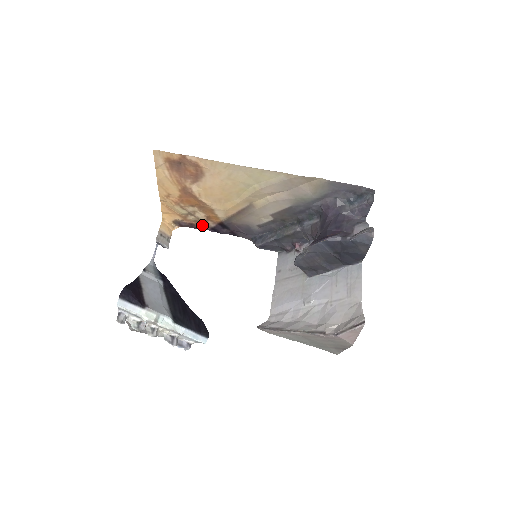
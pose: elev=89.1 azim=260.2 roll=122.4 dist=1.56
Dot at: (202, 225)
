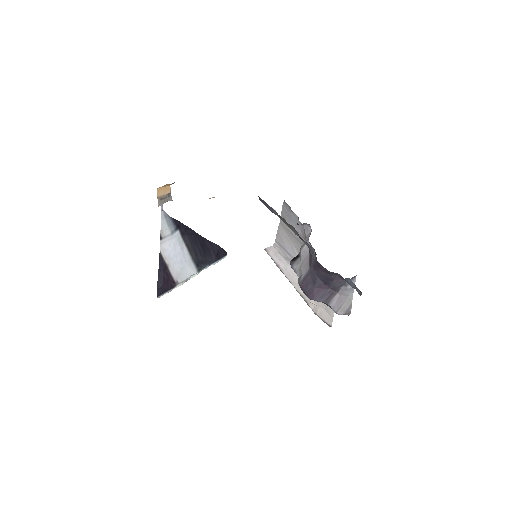
Dot at: occluded
